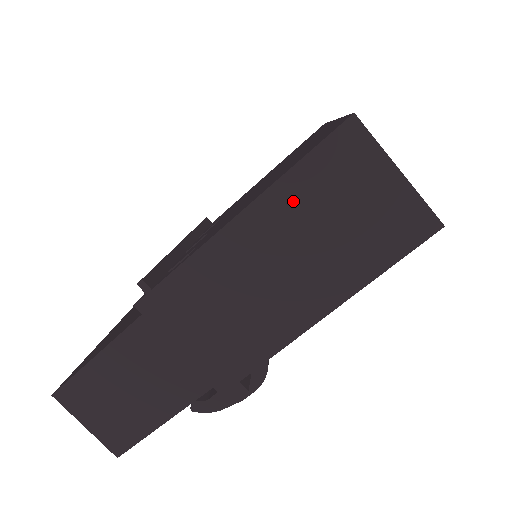
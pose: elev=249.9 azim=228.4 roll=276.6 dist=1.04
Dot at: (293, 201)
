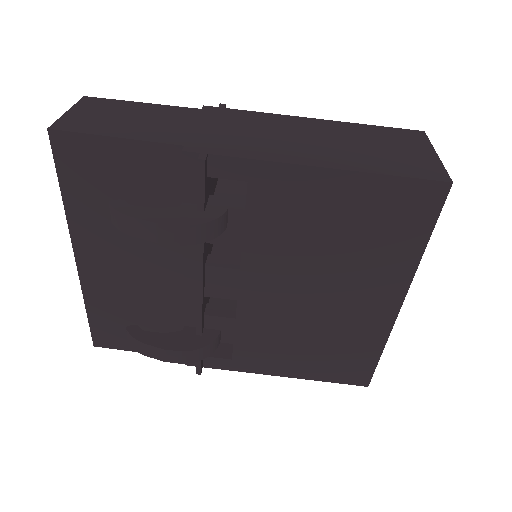
Dot at: (356, 131)
